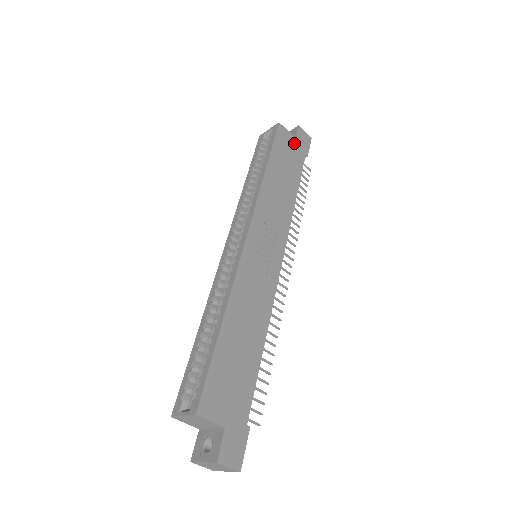
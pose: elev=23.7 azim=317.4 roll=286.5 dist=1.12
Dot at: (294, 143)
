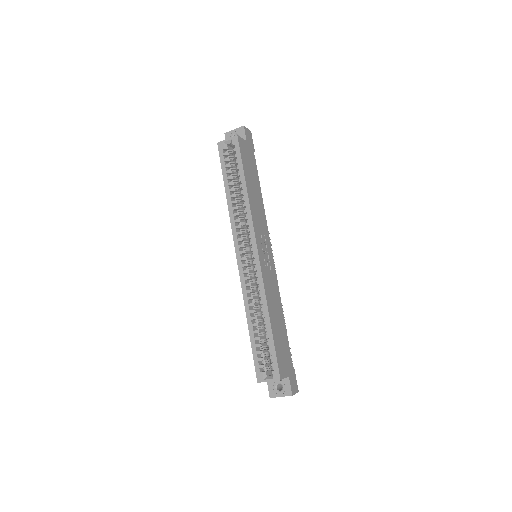
Dot at: (247, 147)
